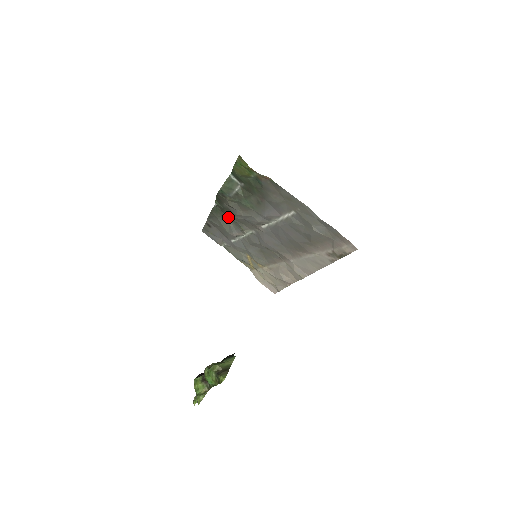
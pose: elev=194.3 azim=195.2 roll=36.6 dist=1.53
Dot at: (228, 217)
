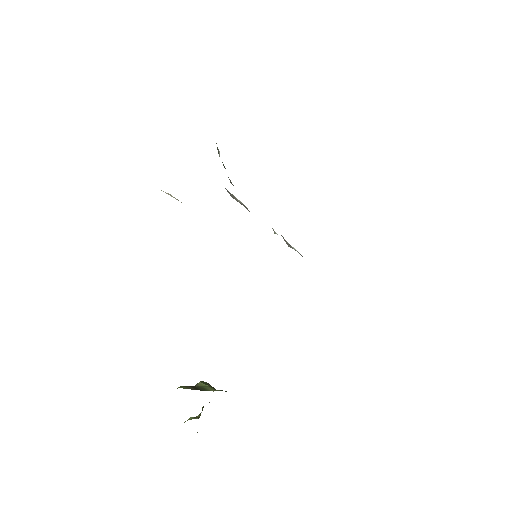
Dot at: occluded
